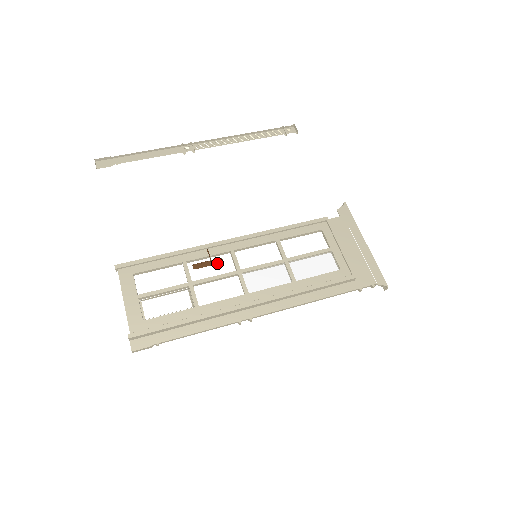
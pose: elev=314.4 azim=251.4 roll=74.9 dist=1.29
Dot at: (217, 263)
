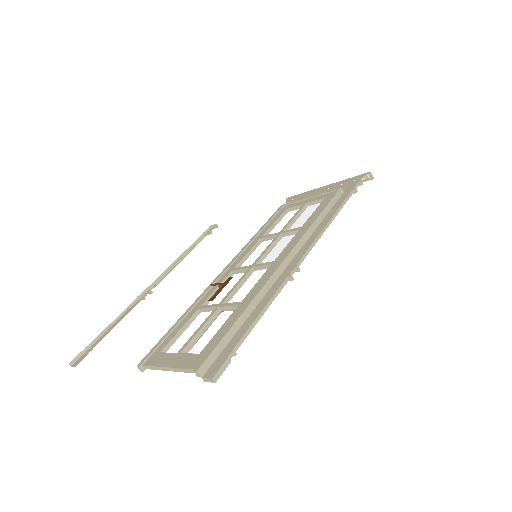
Dot at: (228, 282)
